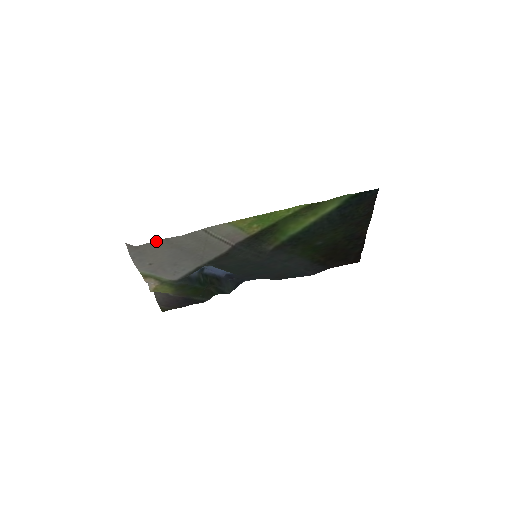
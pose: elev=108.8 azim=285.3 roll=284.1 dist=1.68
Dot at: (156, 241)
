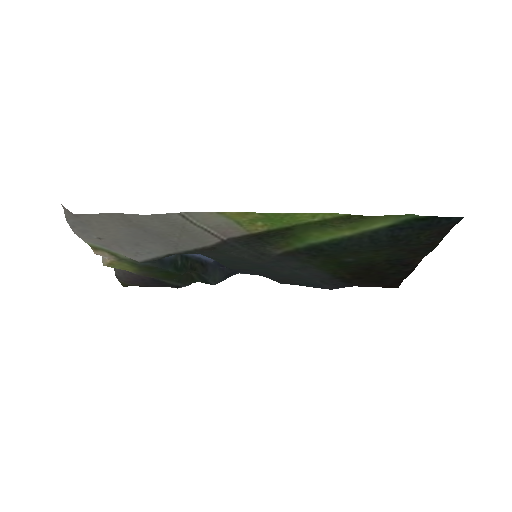
Dot at: (106, 213)
